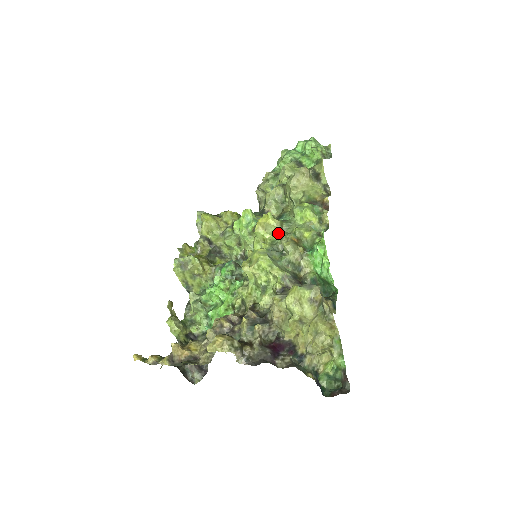
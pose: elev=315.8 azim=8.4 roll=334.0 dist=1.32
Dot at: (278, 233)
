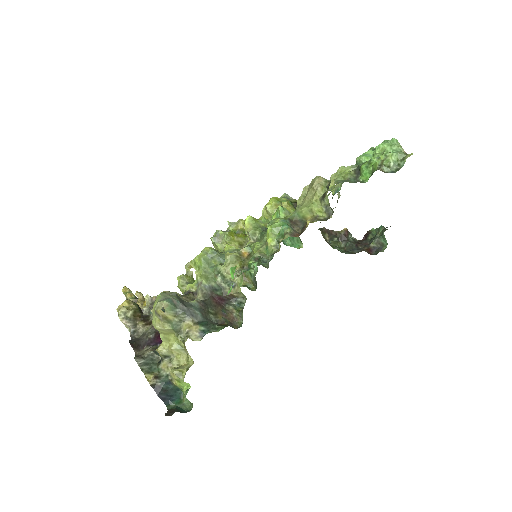
Dot at: (250, 240)
